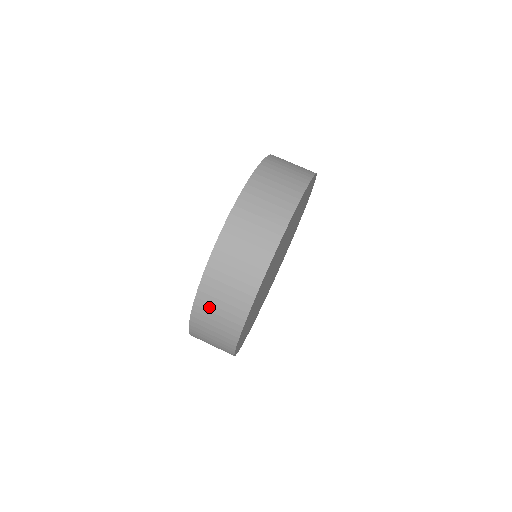
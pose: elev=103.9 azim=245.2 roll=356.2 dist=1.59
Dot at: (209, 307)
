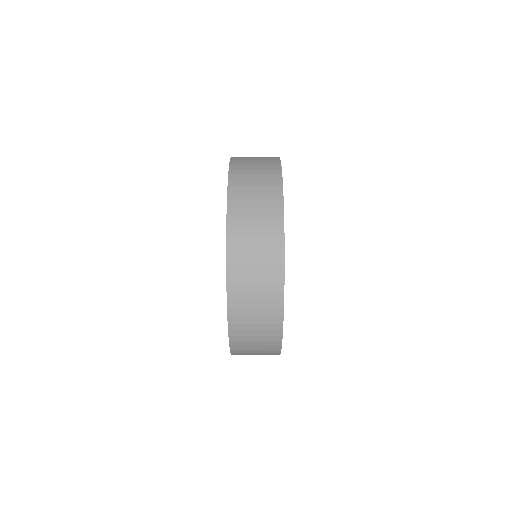
Dot at: (245, 354)
